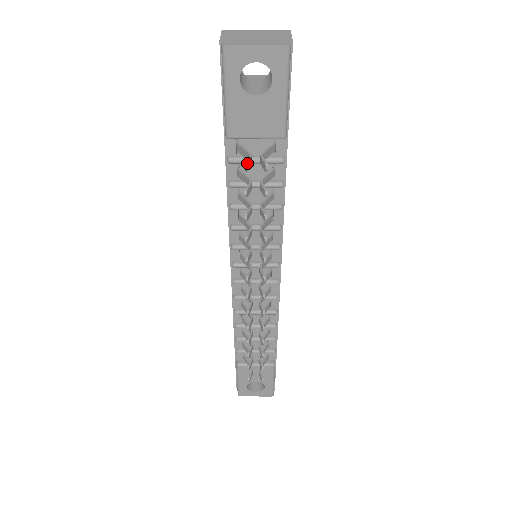
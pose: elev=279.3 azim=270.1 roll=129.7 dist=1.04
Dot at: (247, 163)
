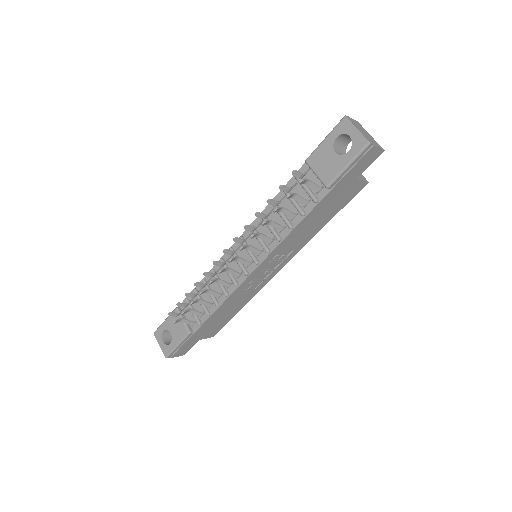
Dot at: (297, 171)
